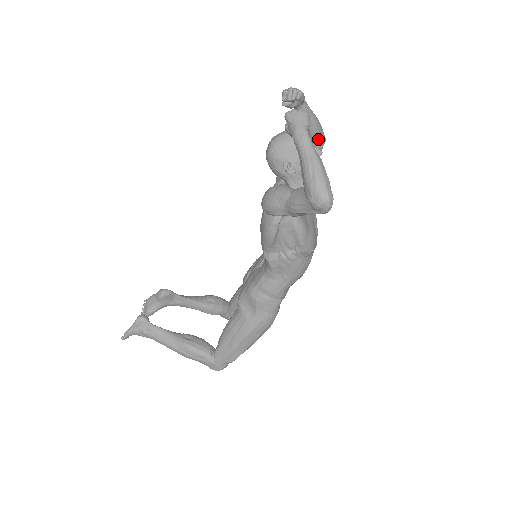
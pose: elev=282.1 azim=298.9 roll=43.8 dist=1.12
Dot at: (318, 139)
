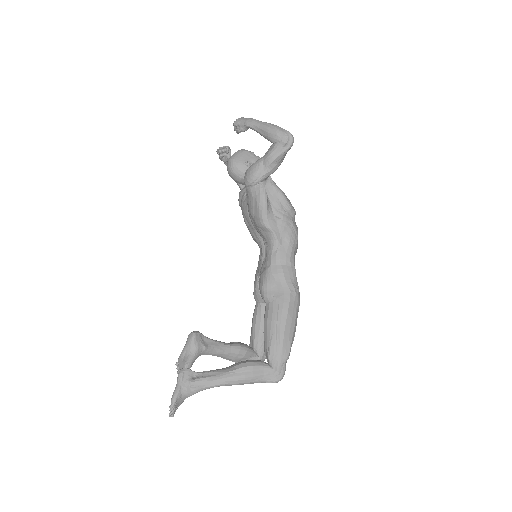
Dot at: occluded
